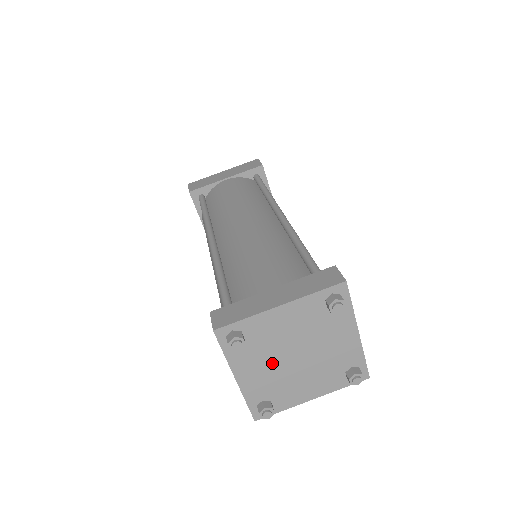
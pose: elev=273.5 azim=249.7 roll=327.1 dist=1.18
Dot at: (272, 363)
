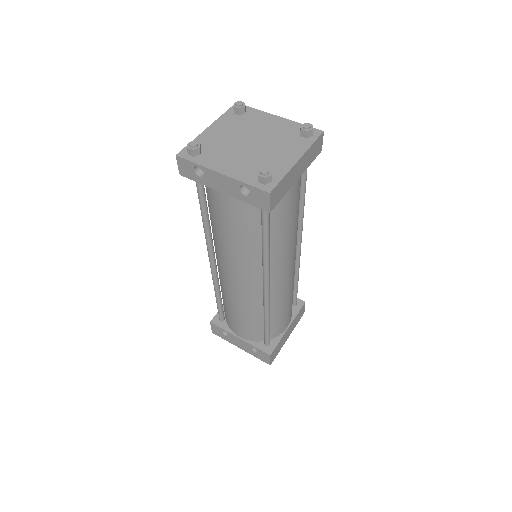
Dot at: (238, 154)
